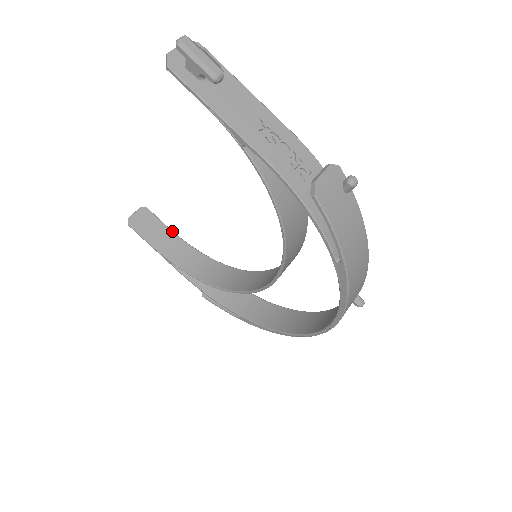
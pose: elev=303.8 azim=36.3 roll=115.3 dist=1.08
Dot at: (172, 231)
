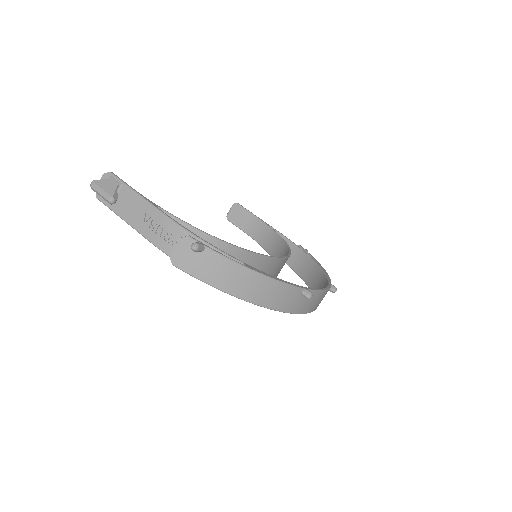
Dot at: (256, 217)
